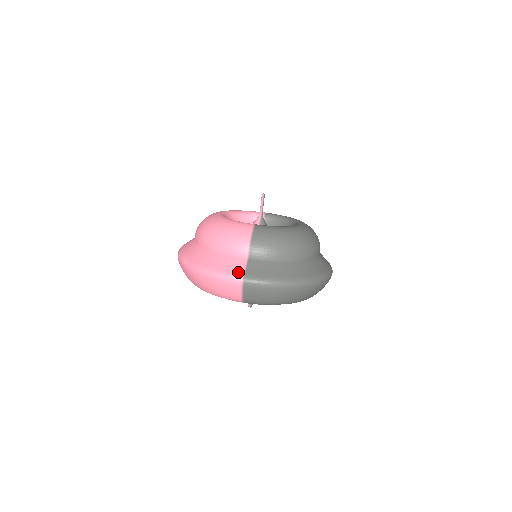
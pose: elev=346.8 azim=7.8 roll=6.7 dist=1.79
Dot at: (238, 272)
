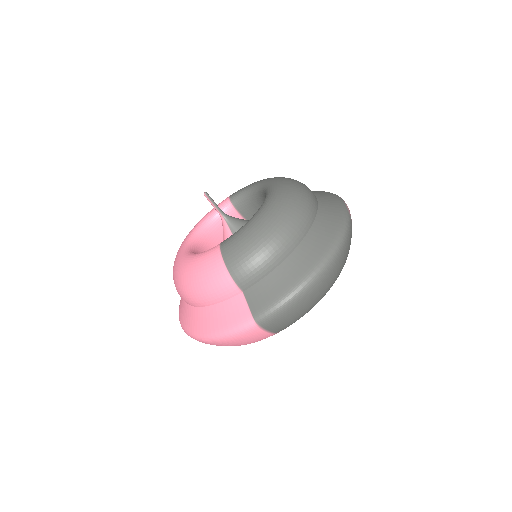
Dot at: (244, 317)
